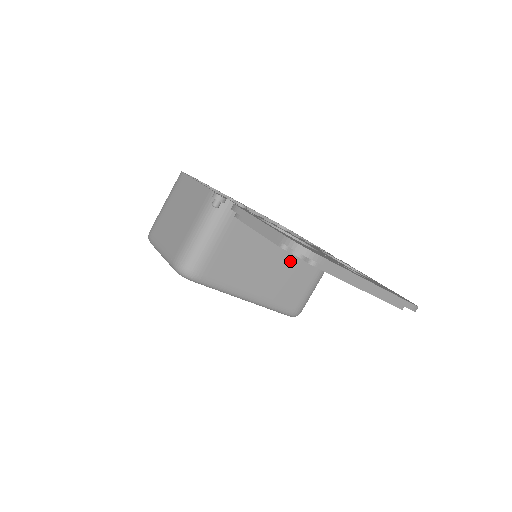
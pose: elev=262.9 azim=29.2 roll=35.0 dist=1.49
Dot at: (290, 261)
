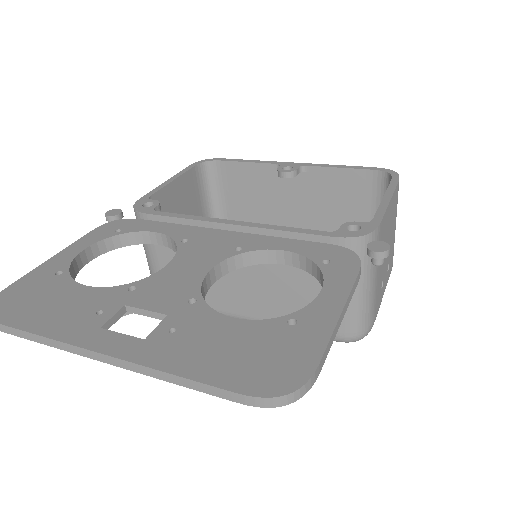
Dot at: (267, 264)
